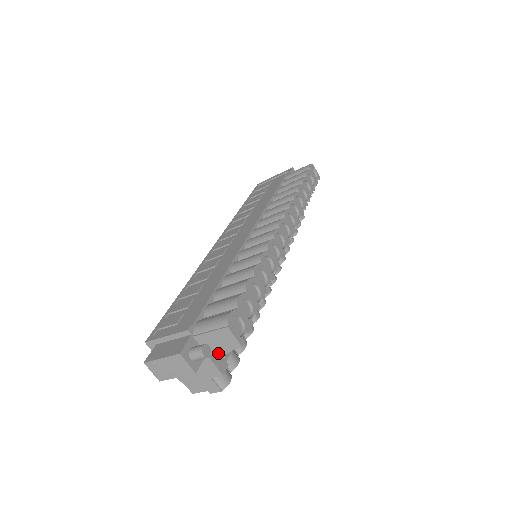
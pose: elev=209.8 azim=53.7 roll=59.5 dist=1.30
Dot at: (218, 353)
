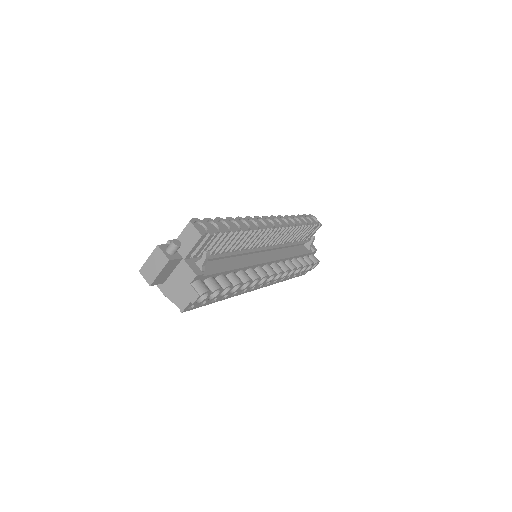
Dot at: (195, 264)
